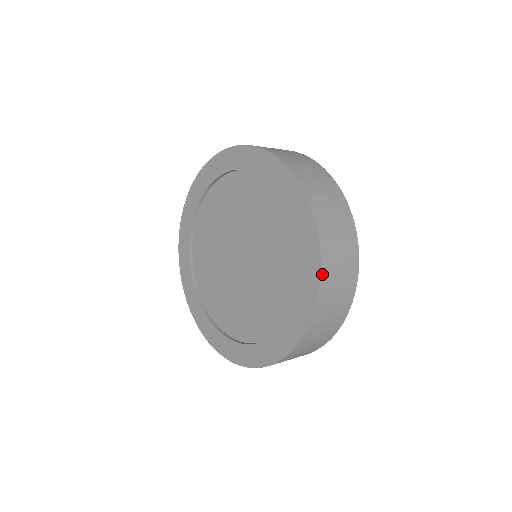
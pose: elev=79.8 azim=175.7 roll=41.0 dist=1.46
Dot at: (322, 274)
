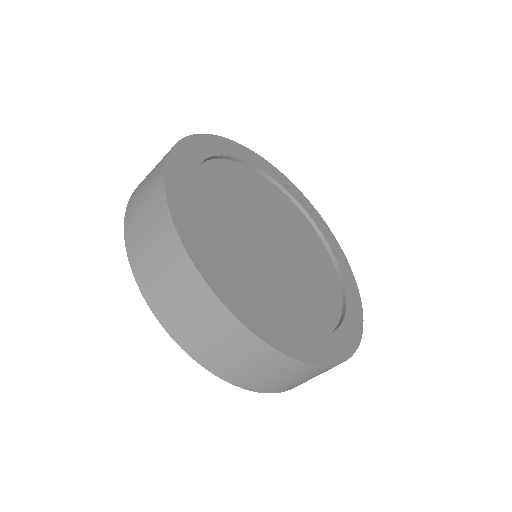
Dot at: (196, 358)
